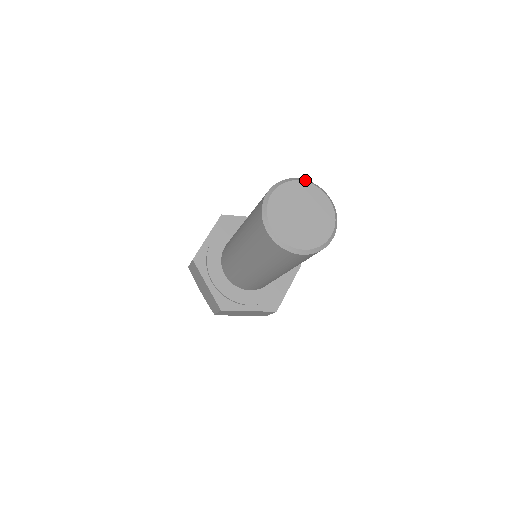
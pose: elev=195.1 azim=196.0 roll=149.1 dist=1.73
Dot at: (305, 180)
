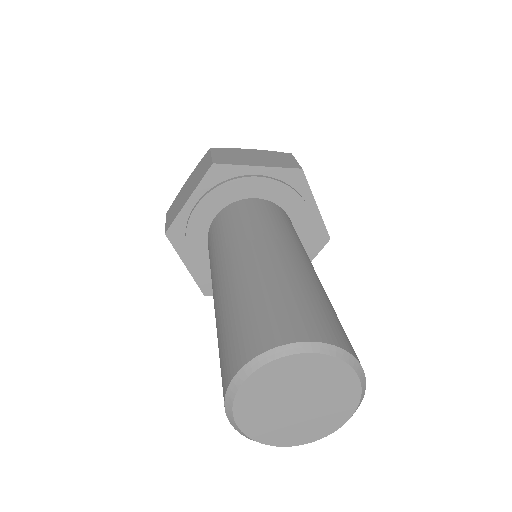
Dot at: (319, 347)
